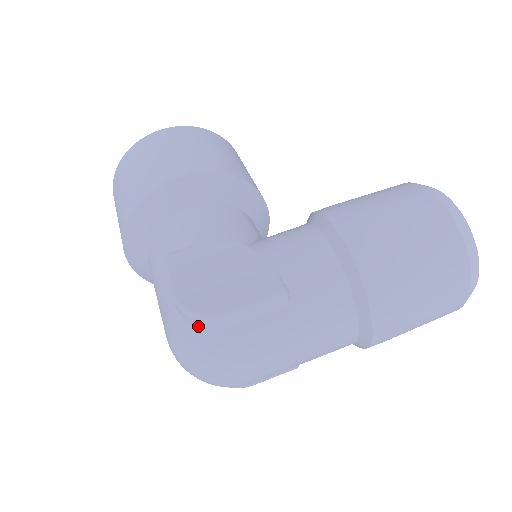
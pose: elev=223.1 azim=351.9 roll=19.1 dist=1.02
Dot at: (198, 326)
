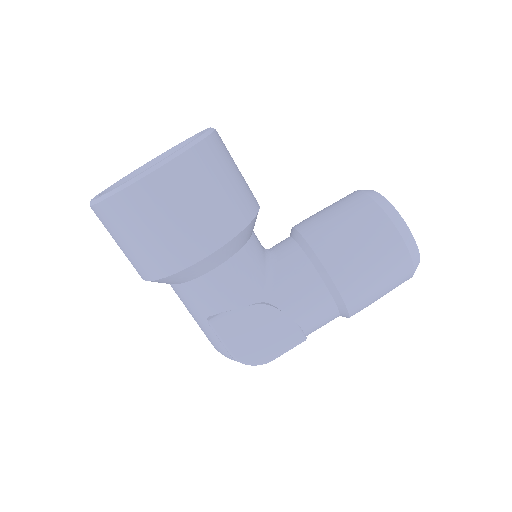
Dot at: occluded
